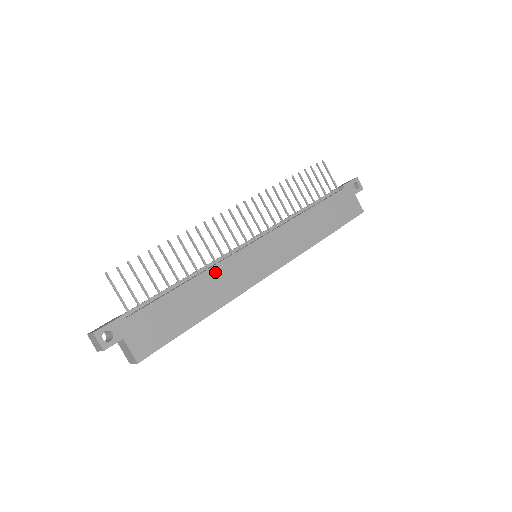
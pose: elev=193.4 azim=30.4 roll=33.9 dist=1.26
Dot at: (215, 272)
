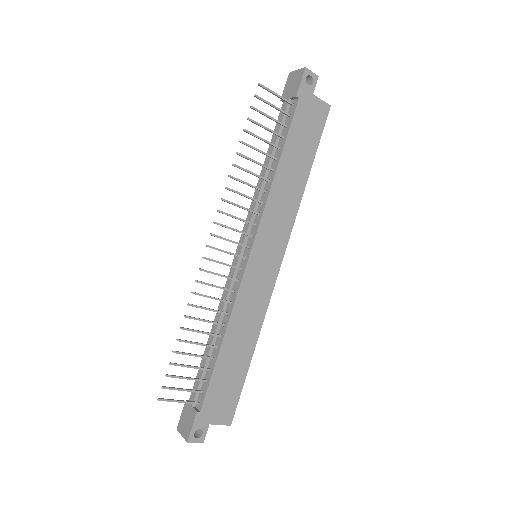
Dot at: (236, 314)
